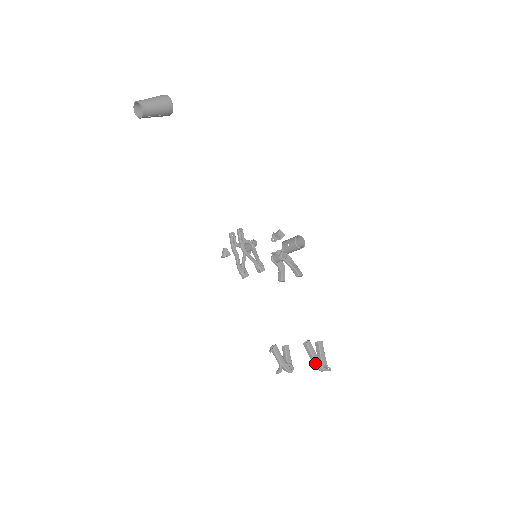
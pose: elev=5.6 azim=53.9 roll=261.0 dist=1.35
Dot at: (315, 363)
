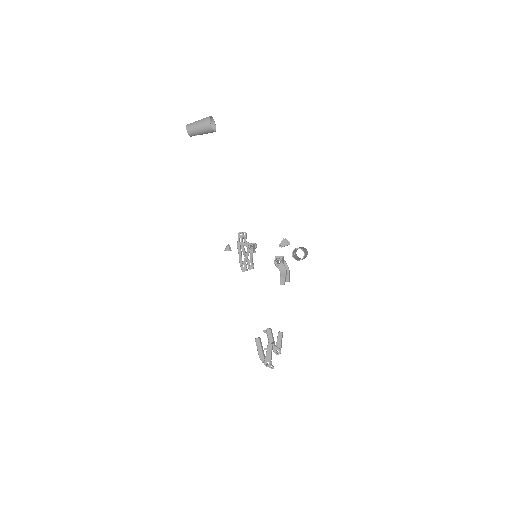
Dot at: (259, 357)
